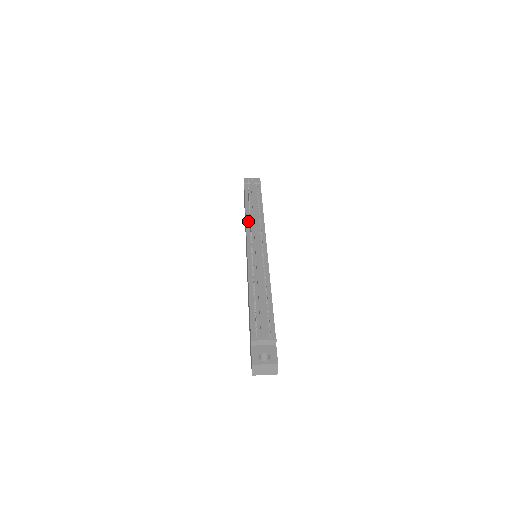
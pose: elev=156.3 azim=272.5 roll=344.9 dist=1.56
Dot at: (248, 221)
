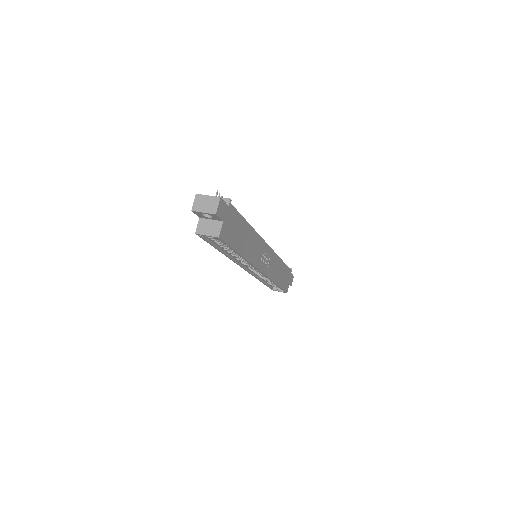
Dot at: occluded
